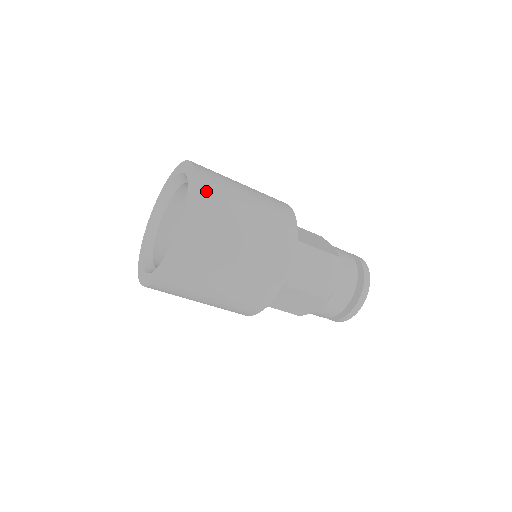
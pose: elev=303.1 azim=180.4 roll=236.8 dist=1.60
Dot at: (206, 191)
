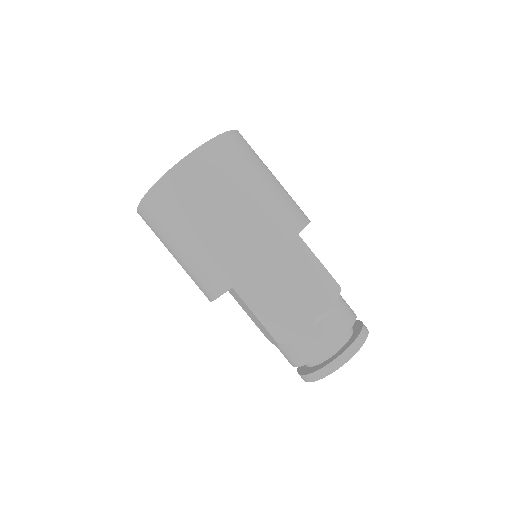
Dot at: (244, 140)
